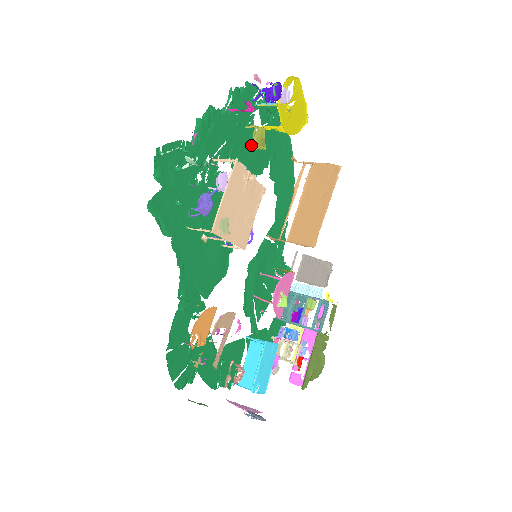
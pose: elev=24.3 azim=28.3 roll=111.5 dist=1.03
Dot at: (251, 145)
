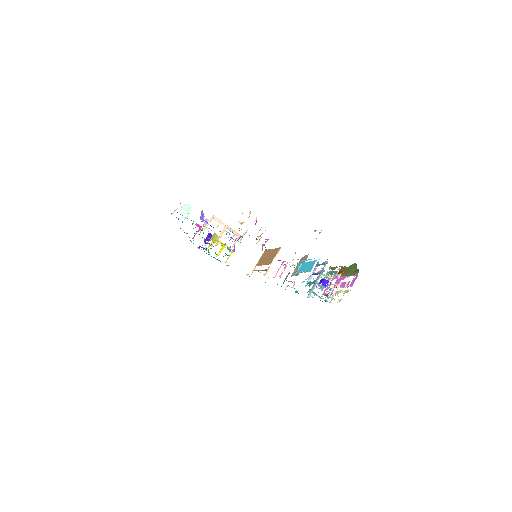
Dot at: (216, 254)
